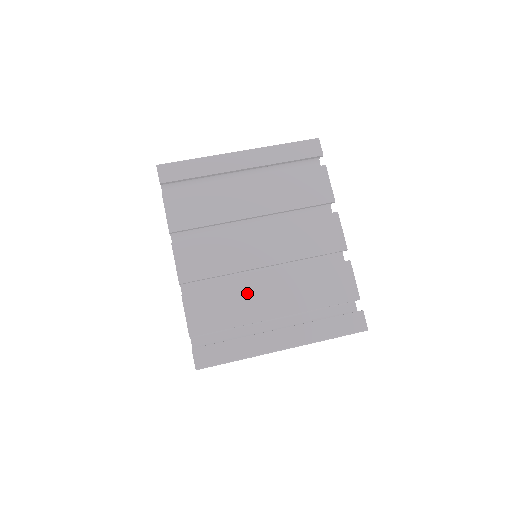
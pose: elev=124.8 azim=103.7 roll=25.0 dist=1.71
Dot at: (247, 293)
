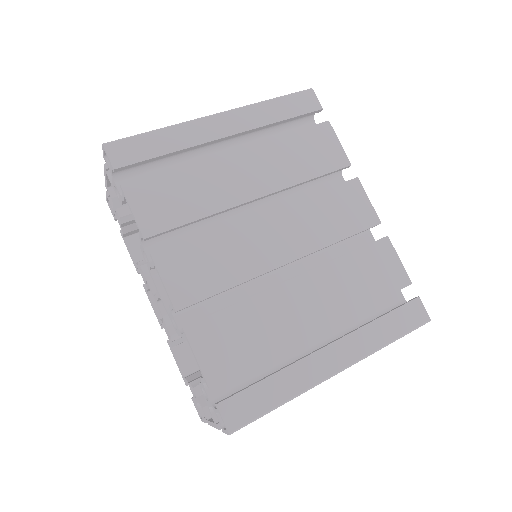
Dot at: (274, 305)
